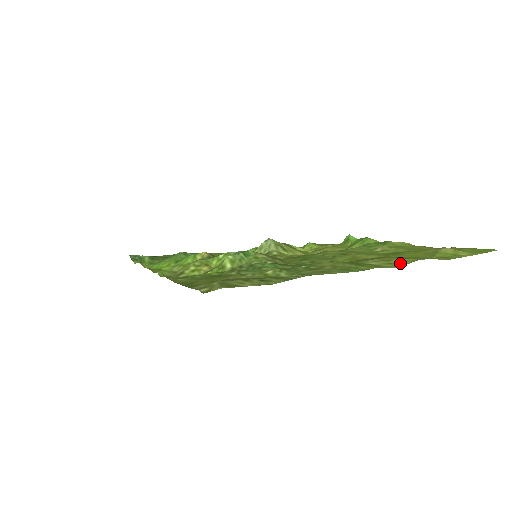
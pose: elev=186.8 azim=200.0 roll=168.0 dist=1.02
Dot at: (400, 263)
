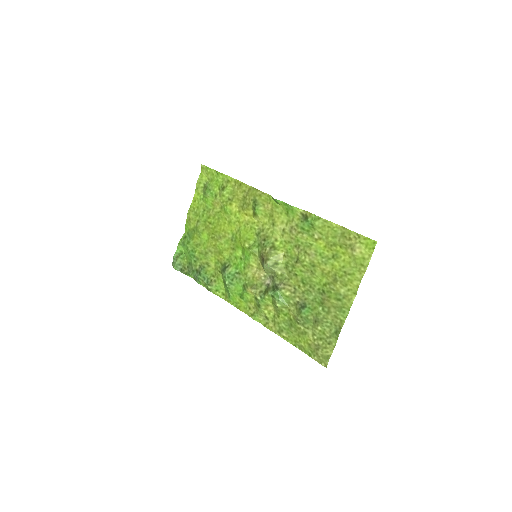
Dot at: (353, 290)
